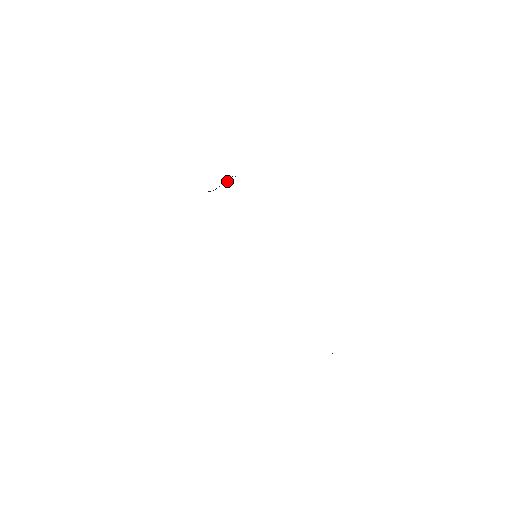
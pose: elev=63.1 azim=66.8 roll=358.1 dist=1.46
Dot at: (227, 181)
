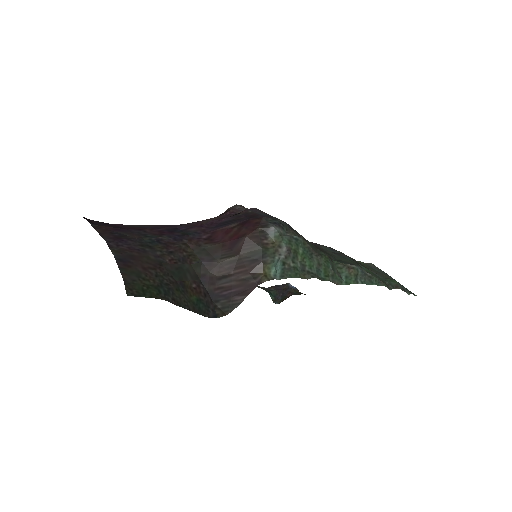
Dot at: (253, 247)
